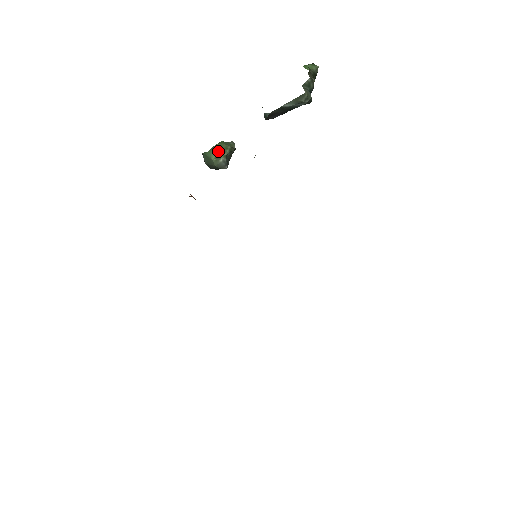
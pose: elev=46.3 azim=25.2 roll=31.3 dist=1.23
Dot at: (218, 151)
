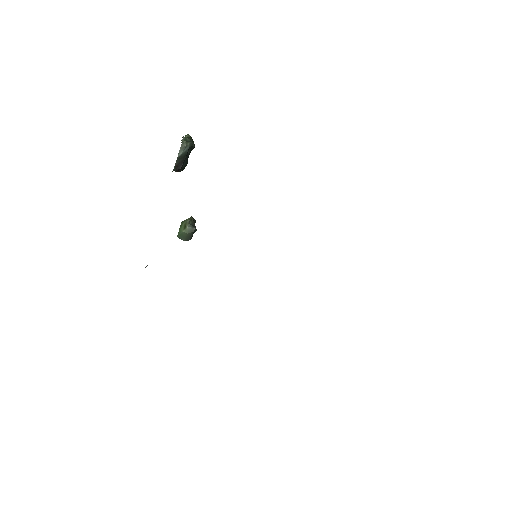
Dot at: (183, 225)
